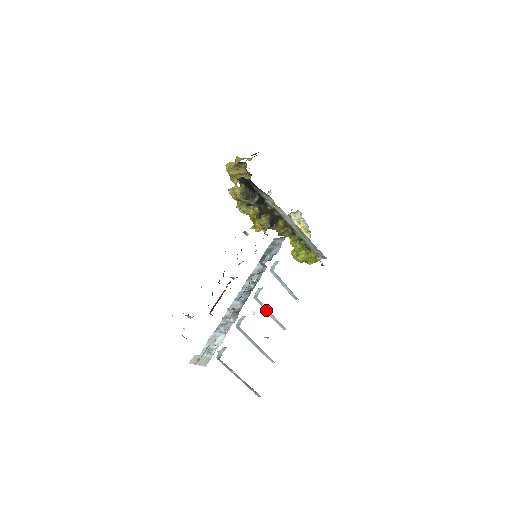
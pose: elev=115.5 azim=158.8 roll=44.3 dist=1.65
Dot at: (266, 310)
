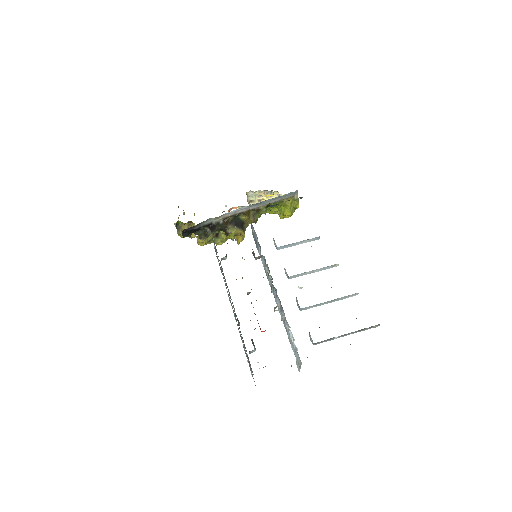
Dot at: occluded
